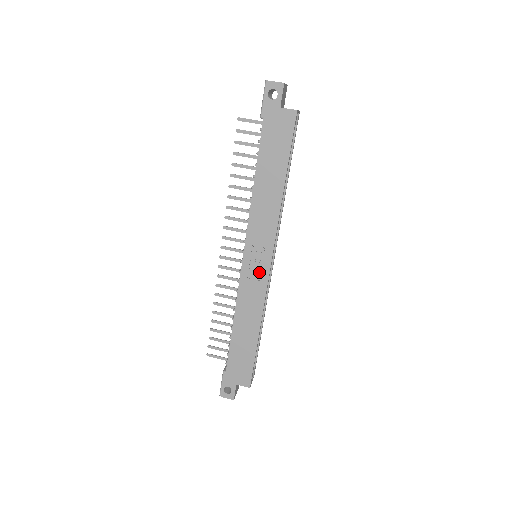
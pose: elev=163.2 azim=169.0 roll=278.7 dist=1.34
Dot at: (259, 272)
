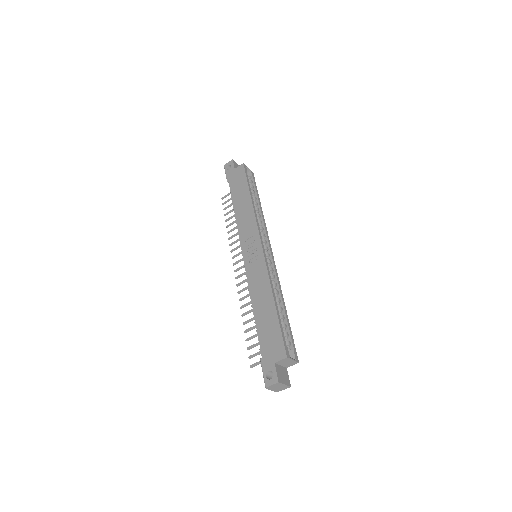
Dot at: (257, 257)
